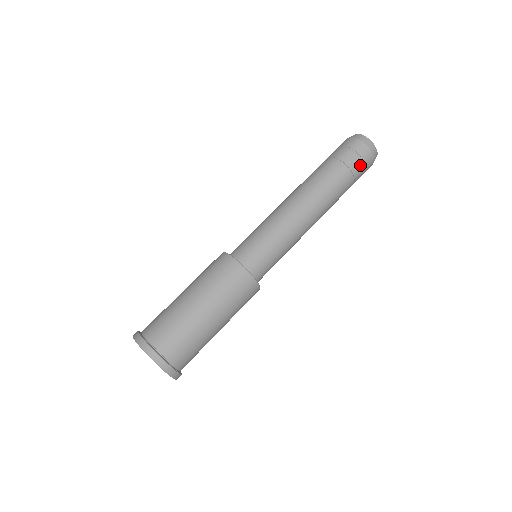
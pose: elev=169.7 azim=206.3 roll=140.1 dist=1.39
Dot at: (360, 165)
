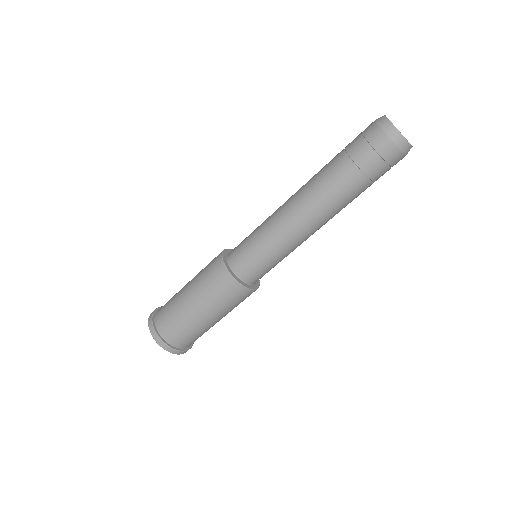
Dot at: (366, 150)
